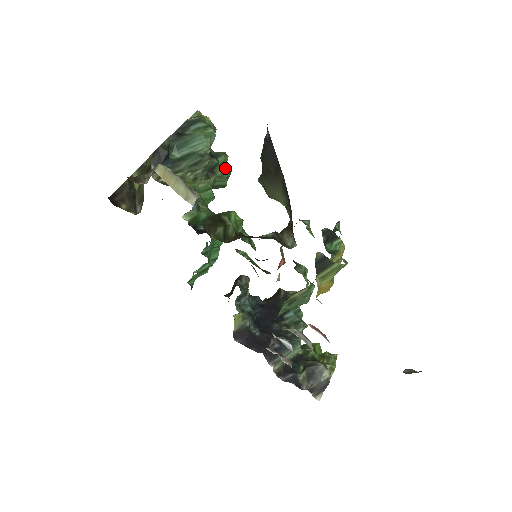
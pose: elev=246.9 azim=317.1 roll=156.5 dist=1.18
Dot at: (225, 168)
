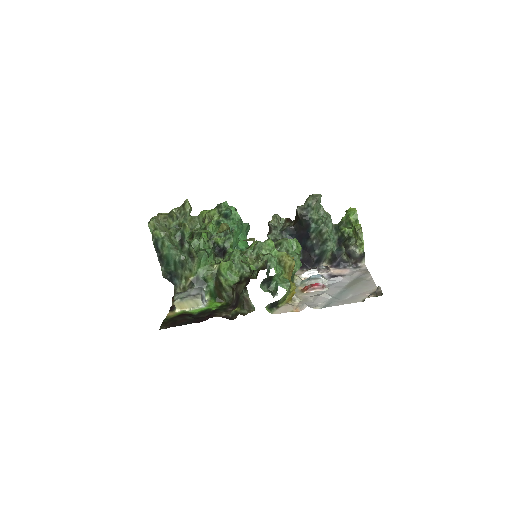
Dot at: occluded
